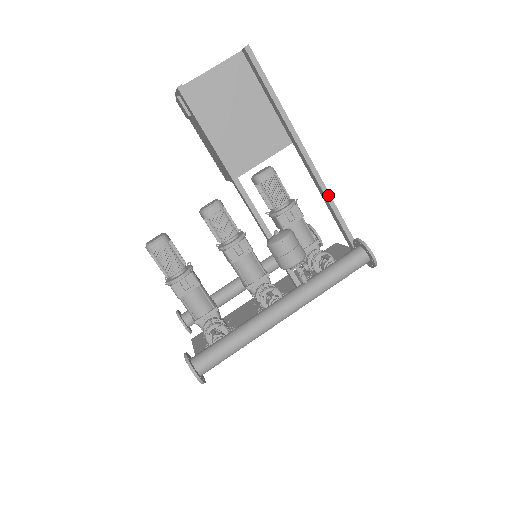
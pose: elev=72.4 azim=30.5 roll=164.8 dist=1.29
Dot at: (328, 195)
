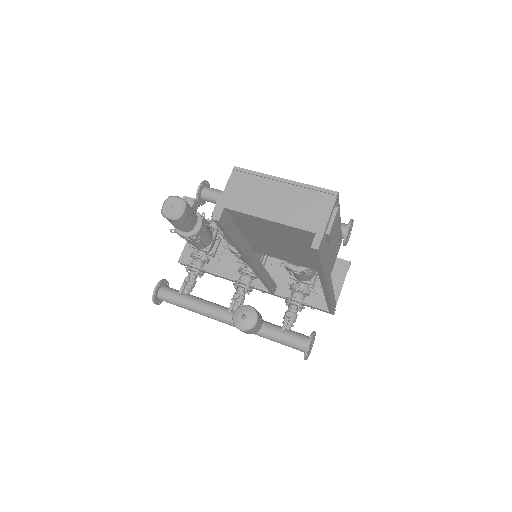
Dot at: (329, 300)
